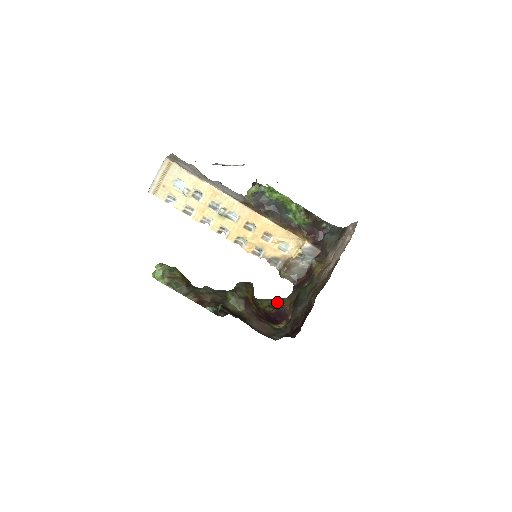
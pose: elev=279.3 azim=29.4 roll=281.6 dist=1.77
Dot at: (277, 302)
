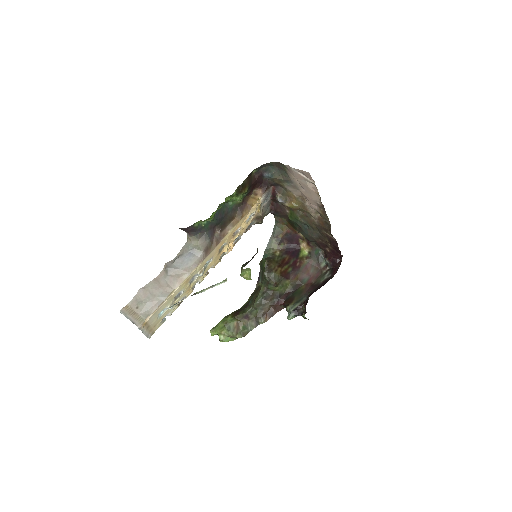
Dot at: (278, 235)
